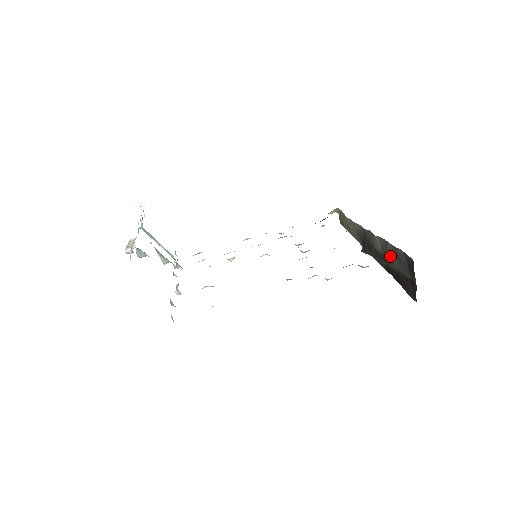
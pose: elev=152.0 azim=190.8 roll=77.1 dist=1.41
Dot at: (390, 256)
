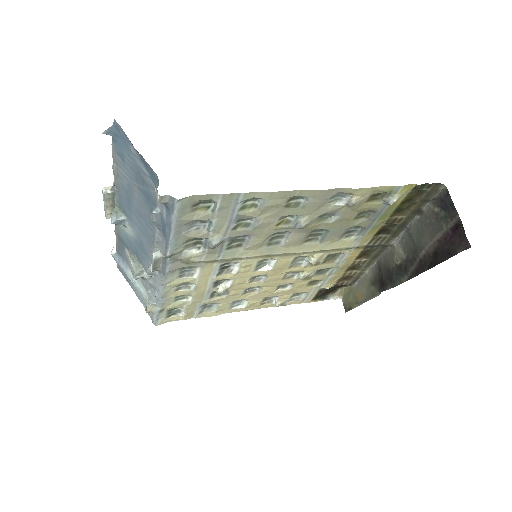
Dot at: (418, 239)
